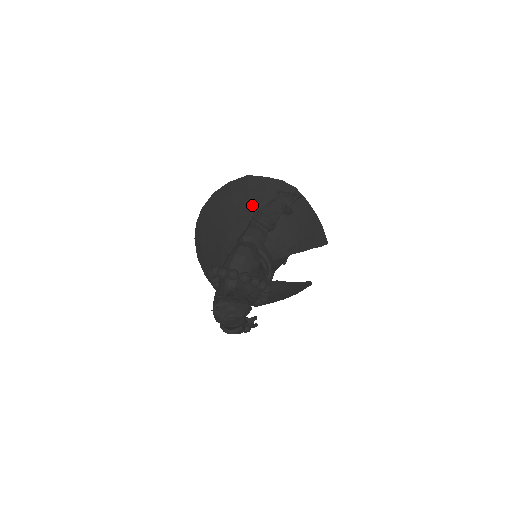
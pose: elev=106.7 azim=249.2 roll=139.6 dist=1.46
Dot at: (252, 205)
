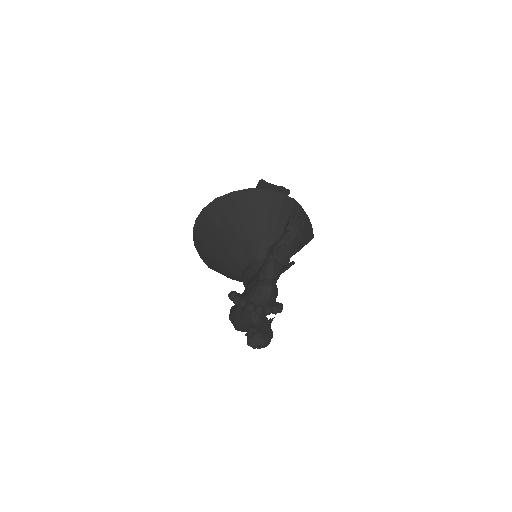
Dot at: (258, 220)
